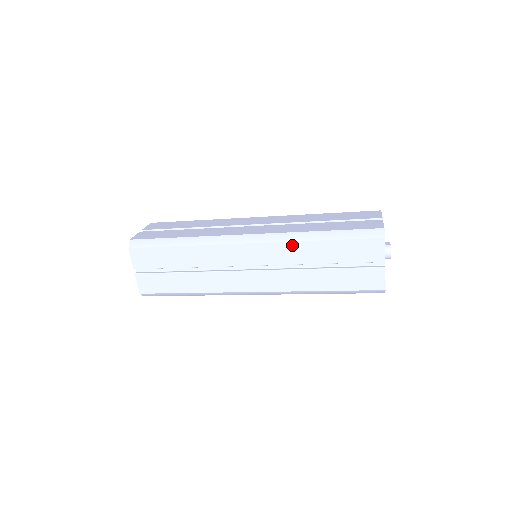
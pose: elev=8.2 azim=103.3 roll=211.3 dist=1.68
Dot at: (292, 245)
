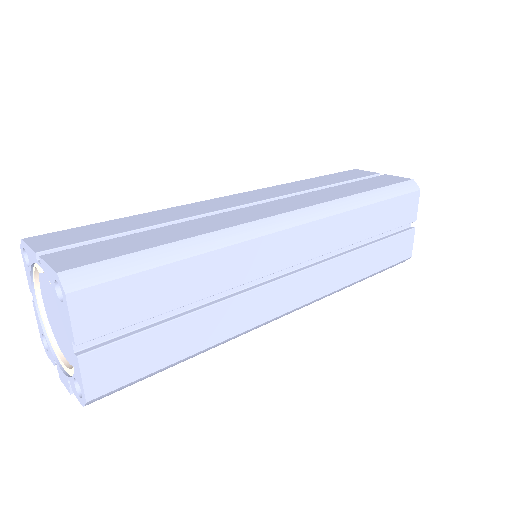
Dot at: (345, 217)
